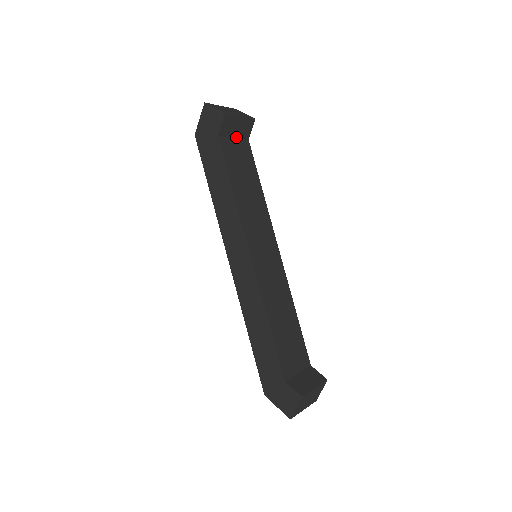
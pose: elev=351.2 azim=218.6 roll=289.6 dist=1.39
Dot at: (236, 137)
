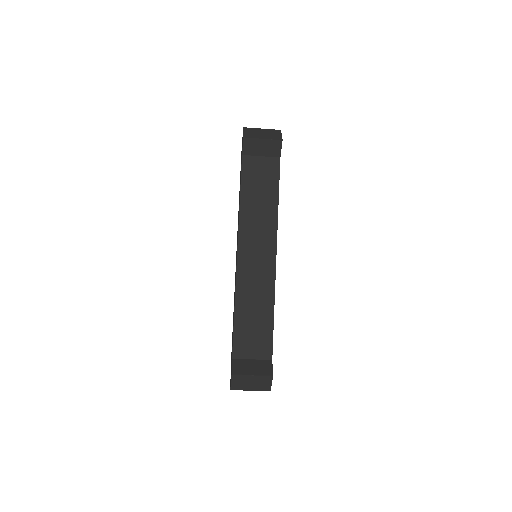
Dot at: (264, 155)
